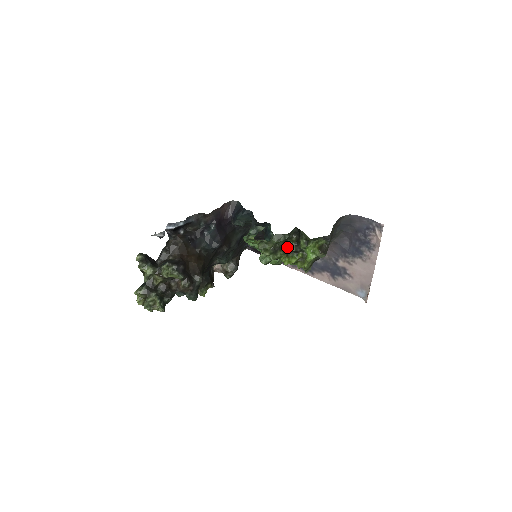
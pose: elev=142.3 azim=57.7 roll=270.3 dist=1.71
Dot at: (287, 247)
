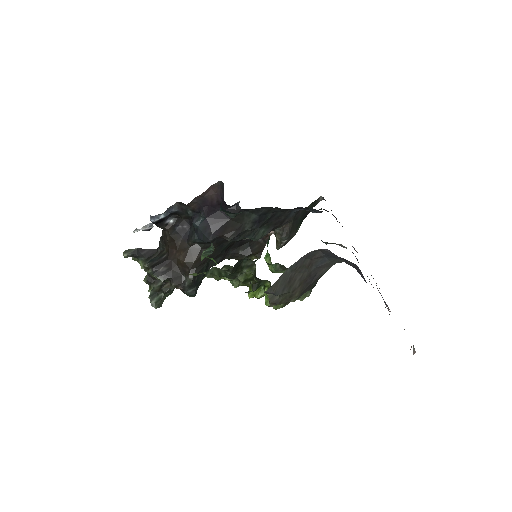
Dot at: (245, 277)
